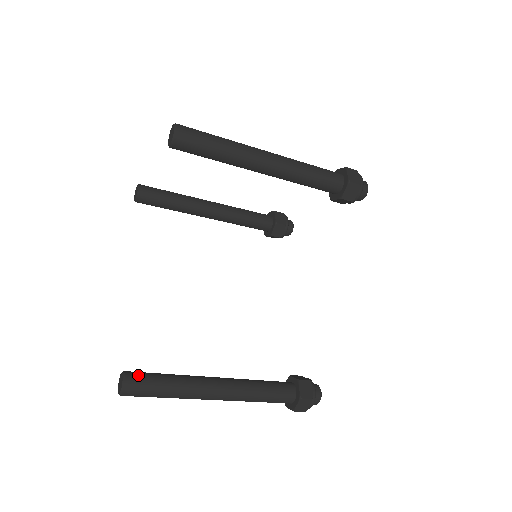
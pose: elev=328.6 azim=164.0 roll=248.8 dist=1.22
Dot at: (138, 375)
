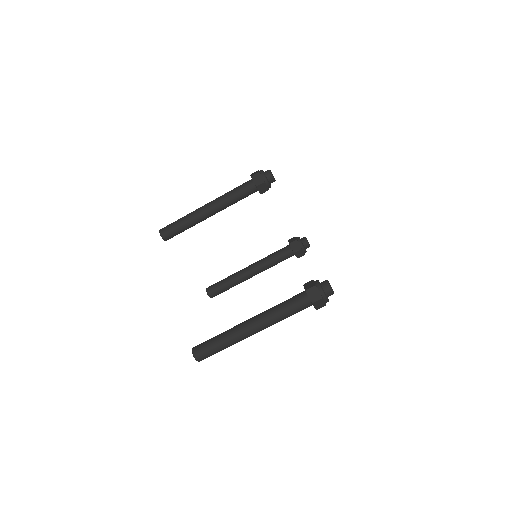
Dot at: (200, 344)
